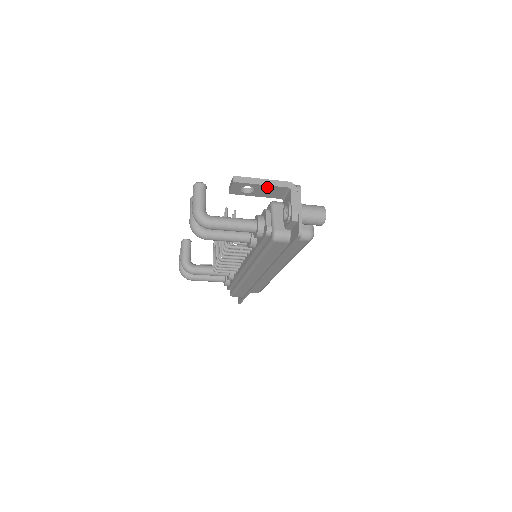
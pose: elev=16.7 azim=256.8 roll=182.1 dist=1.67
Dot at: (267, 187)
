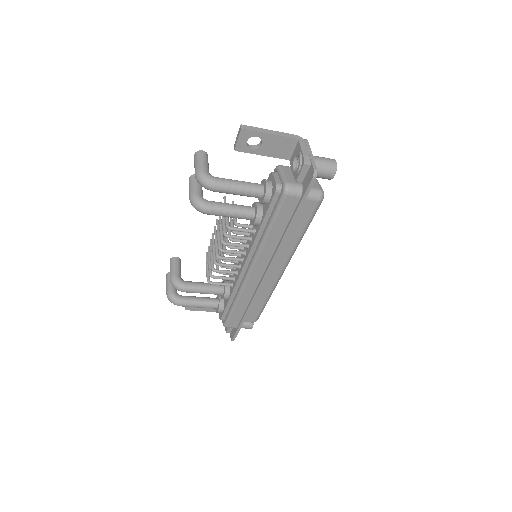
Dot at: (275, 138)
